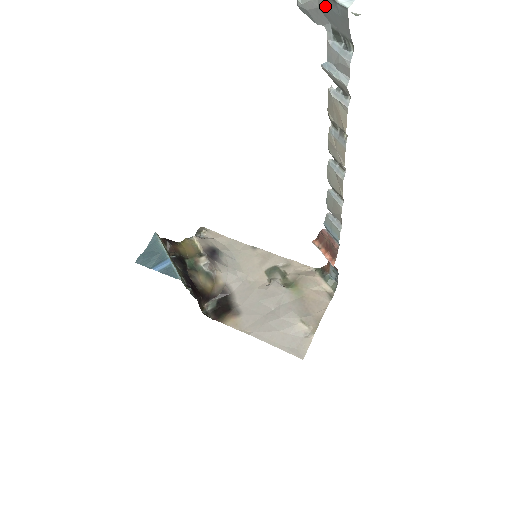
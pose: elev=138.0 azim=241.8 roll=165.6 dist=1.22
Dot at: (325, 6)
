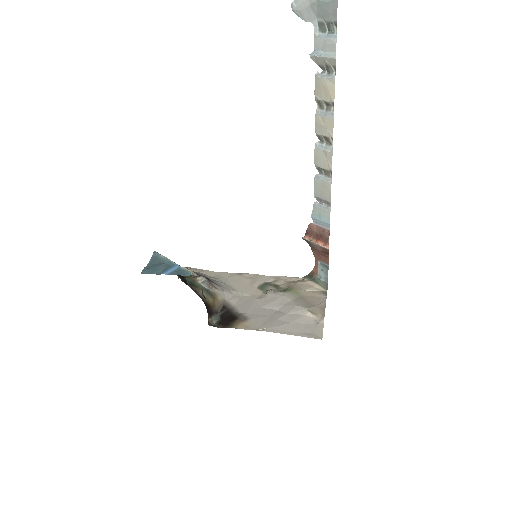
Dot at: (316, 2)
